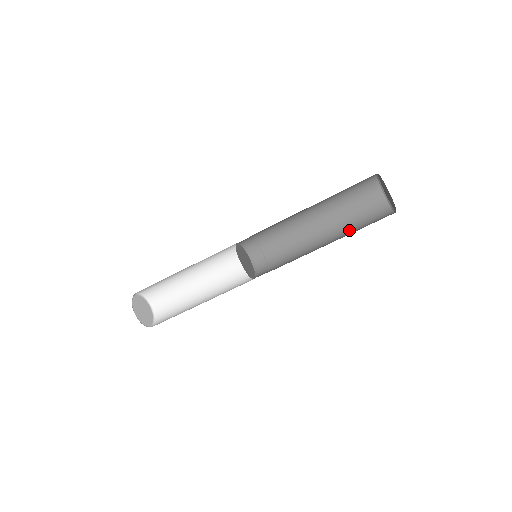
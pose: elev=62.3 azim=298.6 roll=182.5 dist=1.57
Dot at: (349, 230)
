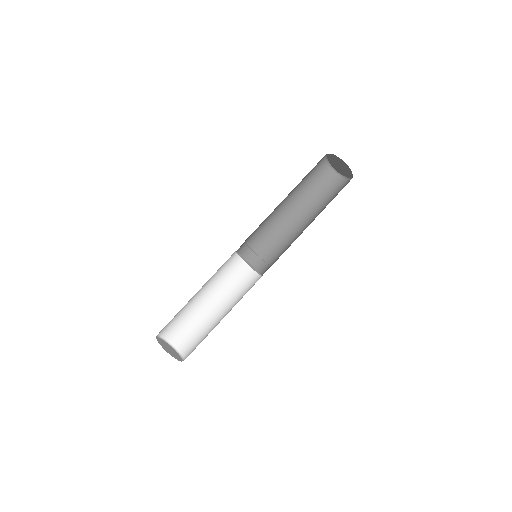
Dot at: (325, 207)
